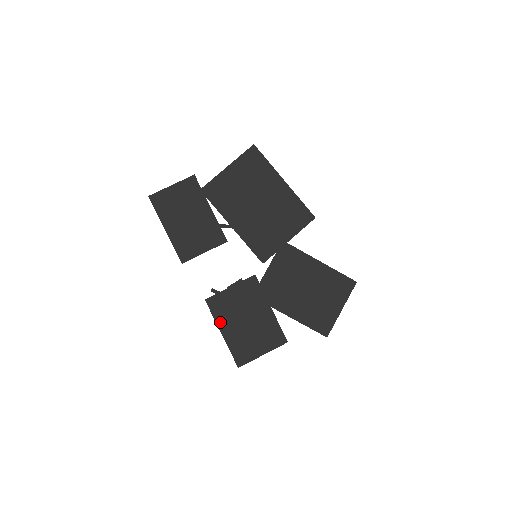
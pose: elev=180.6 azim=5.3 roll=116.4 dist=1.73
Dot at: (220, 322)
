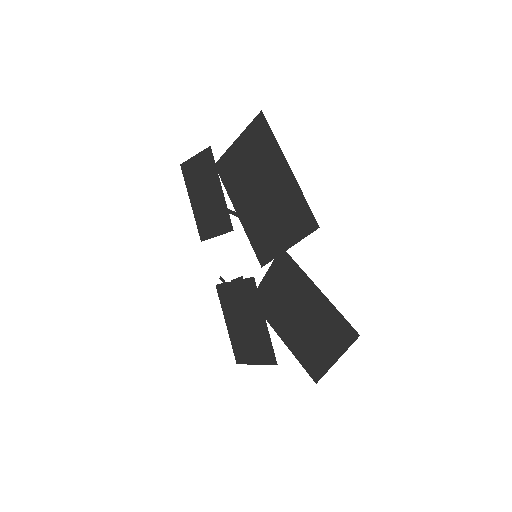
Dot at: (225, 312)
